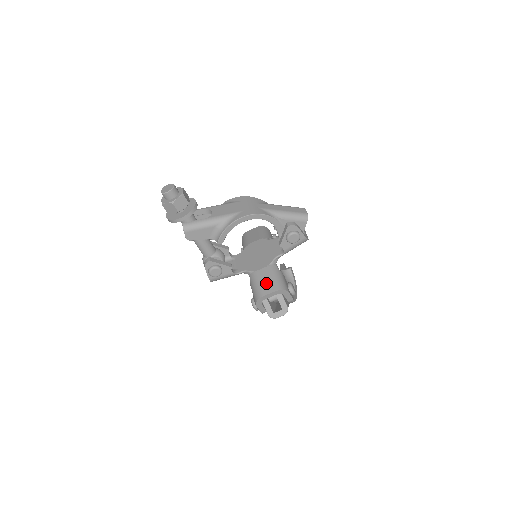
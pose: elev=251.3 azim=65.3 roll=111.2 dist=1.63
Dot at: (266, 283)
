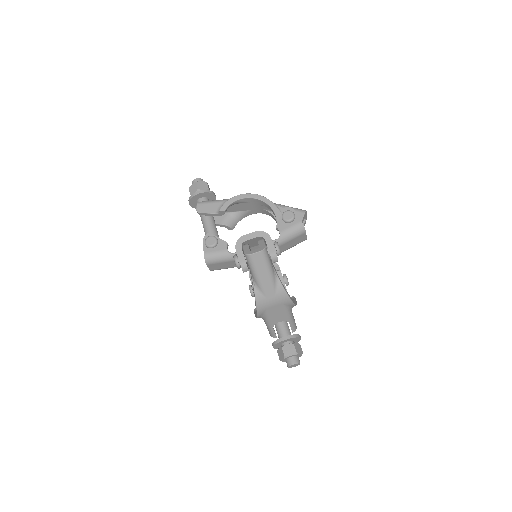
Dot at: occluded
